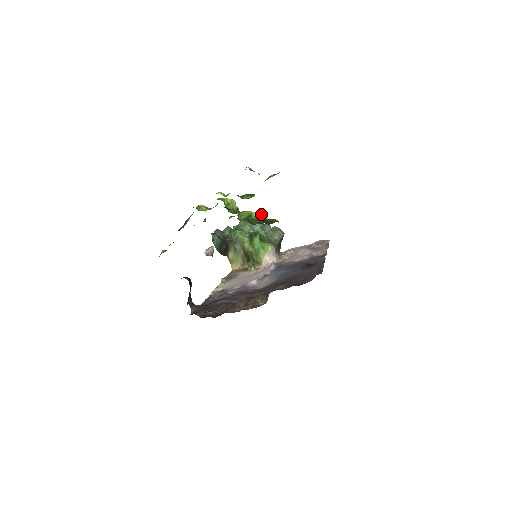
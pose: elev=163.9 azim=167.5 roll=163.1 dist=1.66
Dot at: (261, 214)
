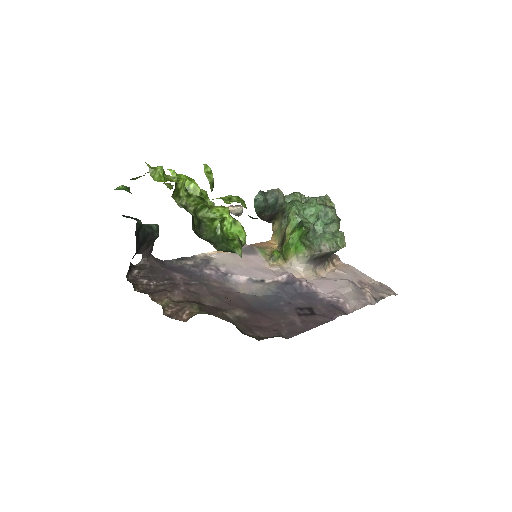
Dot at: occluded
